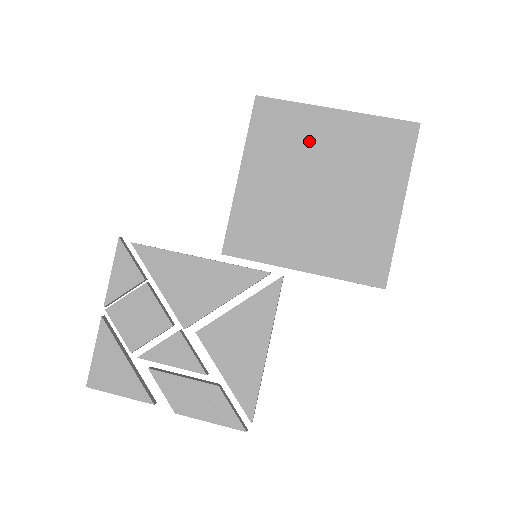
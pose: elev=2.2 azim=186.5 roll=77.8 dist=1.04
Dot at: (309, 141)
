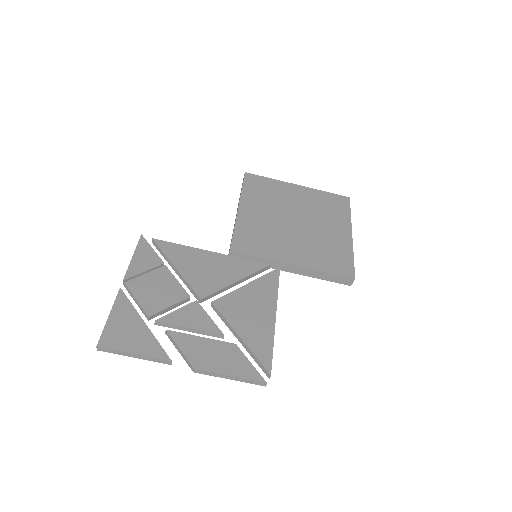
Dot at: (284, 197)
